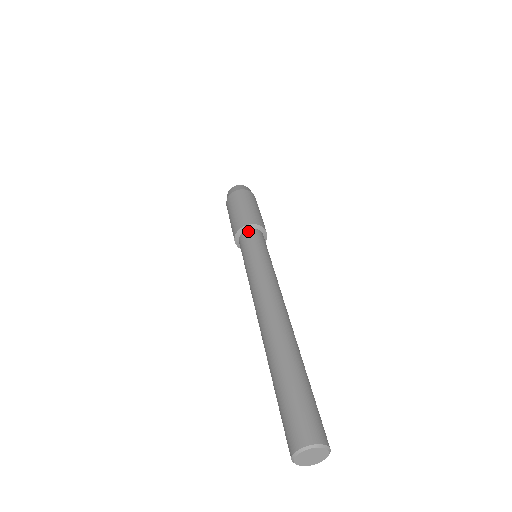
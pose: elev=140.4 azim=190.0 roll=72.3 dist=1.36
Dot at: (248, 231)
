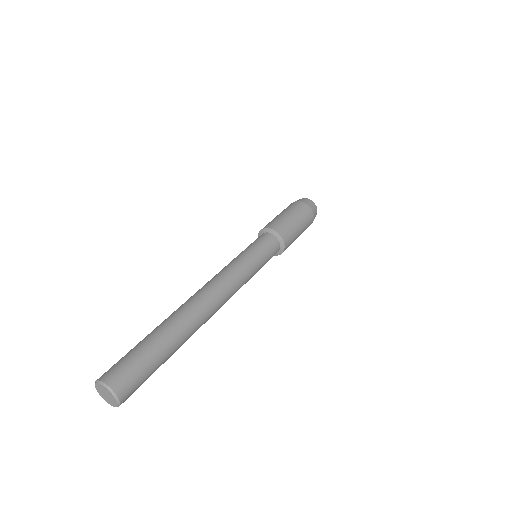
Dot at: (261, 235)
